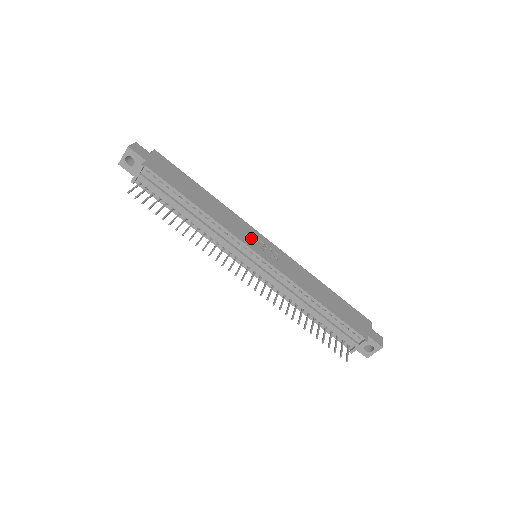
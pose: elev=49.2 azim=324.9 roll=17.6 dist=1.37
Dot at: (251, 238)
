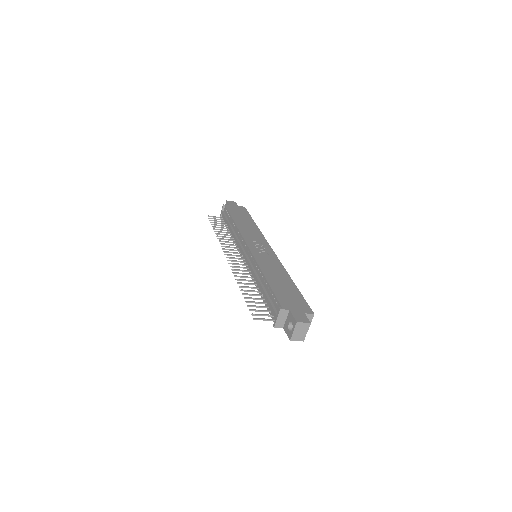
Dot at: (256, 242)
